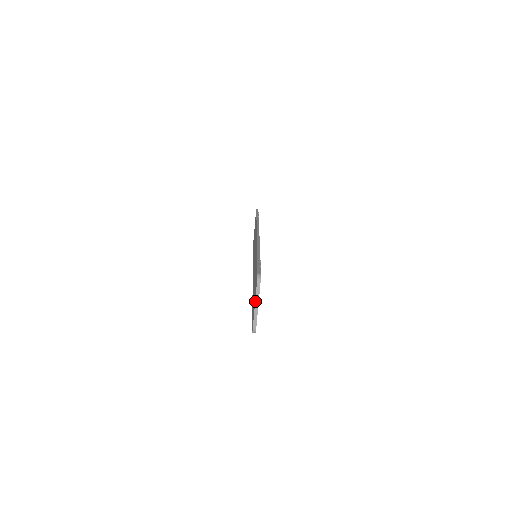
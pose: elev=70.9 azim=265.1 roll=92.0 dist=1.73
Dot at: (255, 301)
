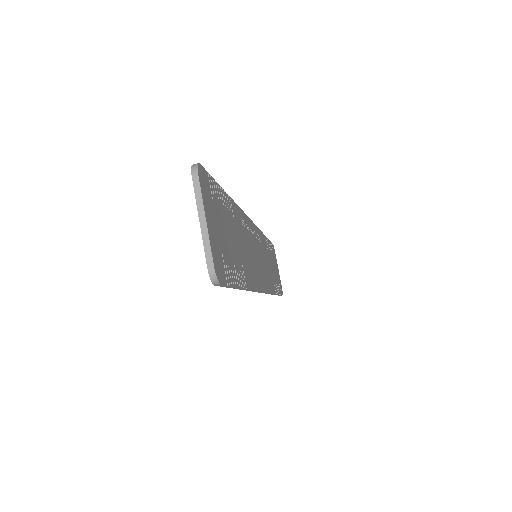
Dot at: (197, 210)
